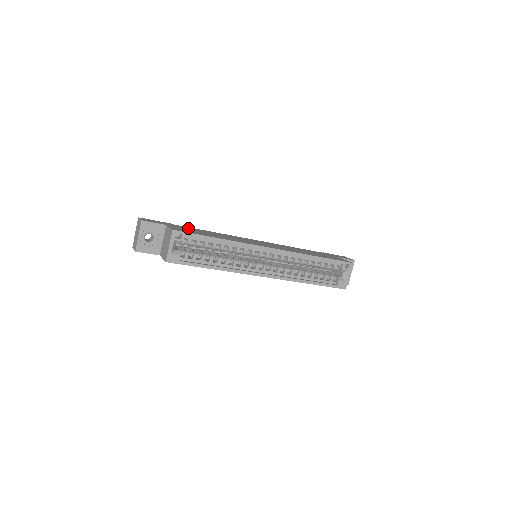
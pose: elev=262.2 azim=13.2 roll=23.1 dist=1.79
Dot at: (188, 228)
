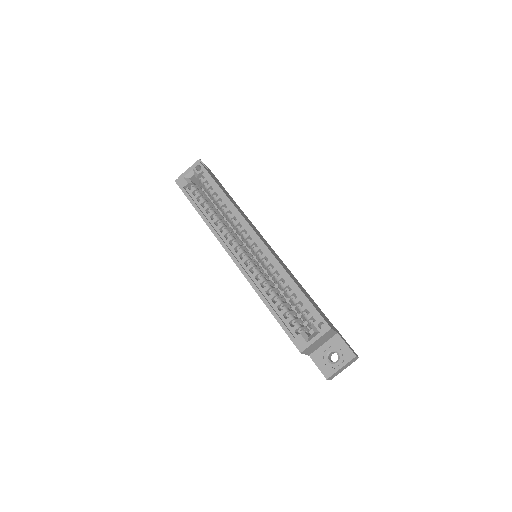
Dot at: occluded
